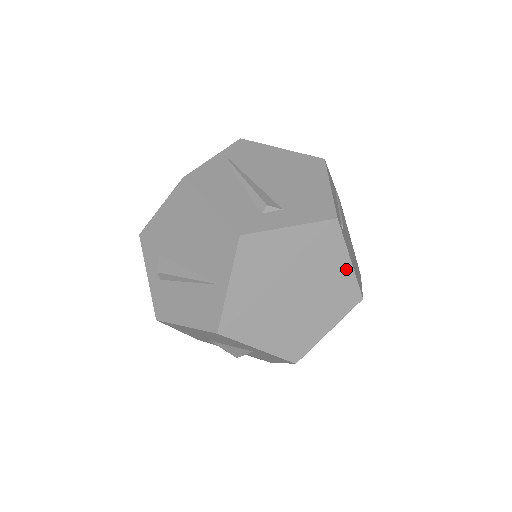
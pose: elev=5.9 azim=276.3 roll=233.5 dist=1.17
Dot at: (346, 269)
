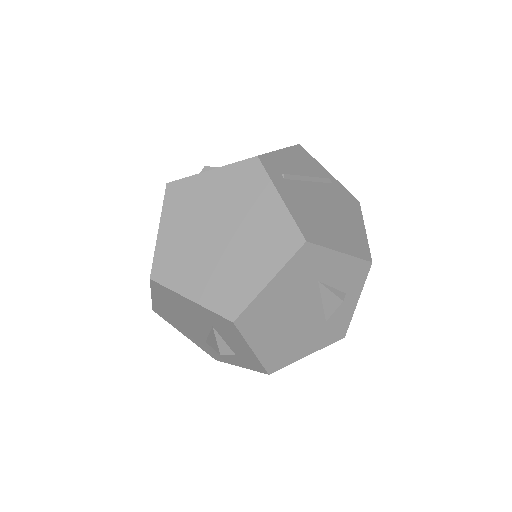
Dot at: (277, 207)
